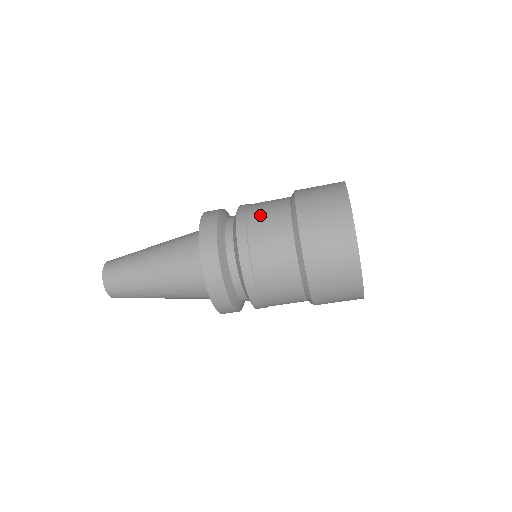
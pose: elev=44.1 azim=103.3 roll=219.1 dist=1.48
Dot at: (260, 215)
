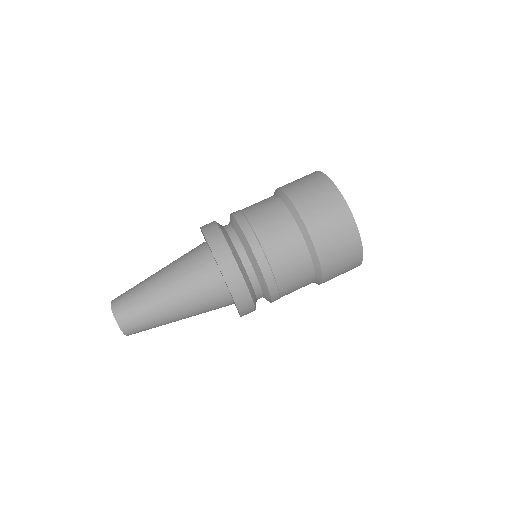
Dot at: occluded
